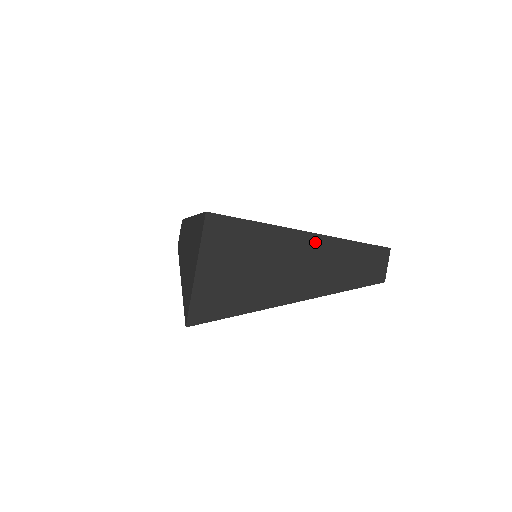
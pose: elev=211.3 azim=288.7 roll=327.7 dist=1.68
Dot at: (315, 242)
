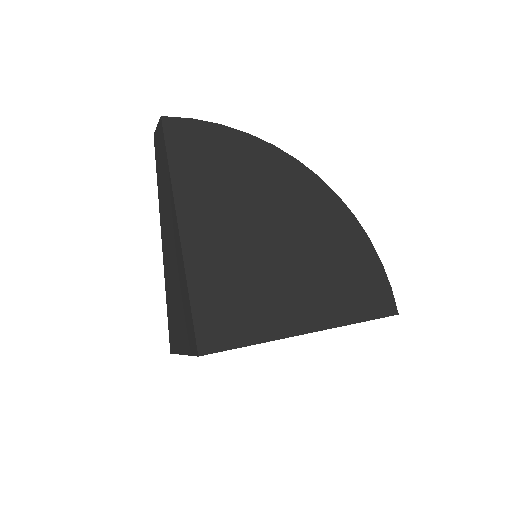
Dot at: occluded
